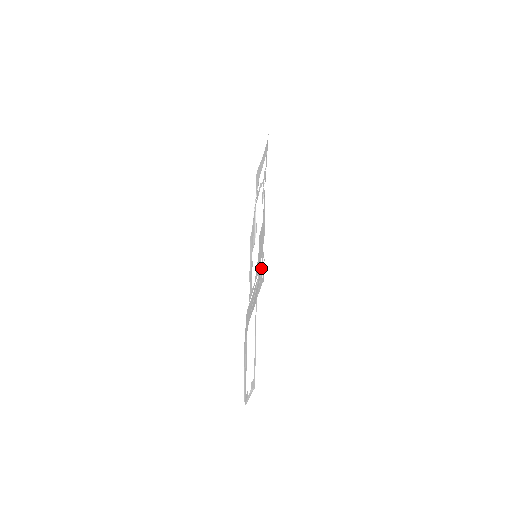
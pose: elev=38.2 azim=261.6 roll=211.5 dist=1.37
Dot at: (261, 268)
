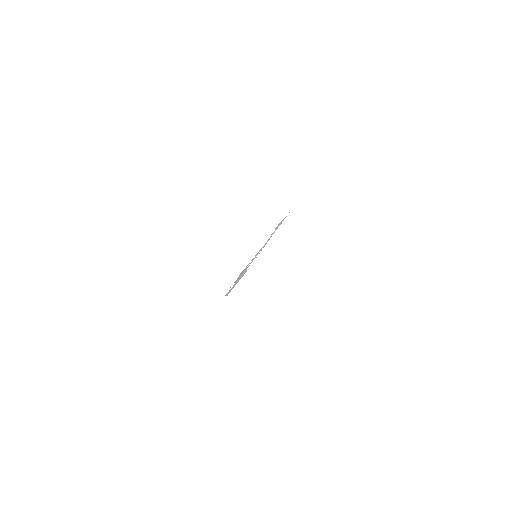
Dot at: occluded
